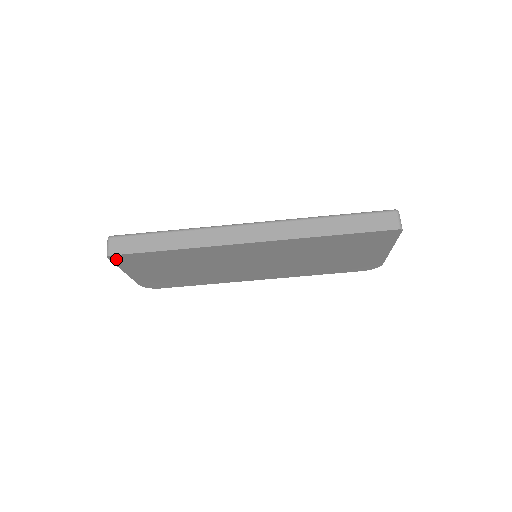
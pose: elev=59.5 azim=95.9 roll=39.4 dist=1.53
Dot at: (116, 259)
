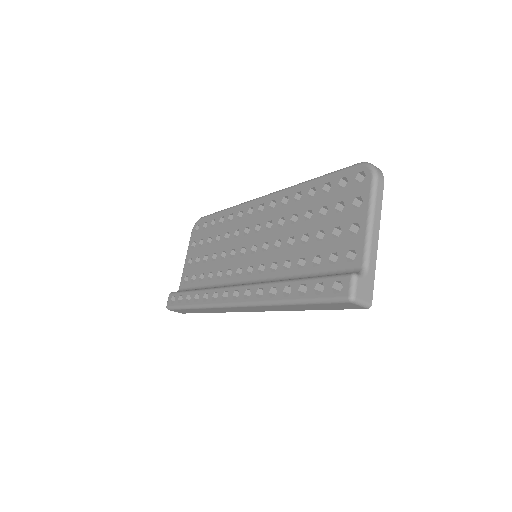
Dot at: occluded
